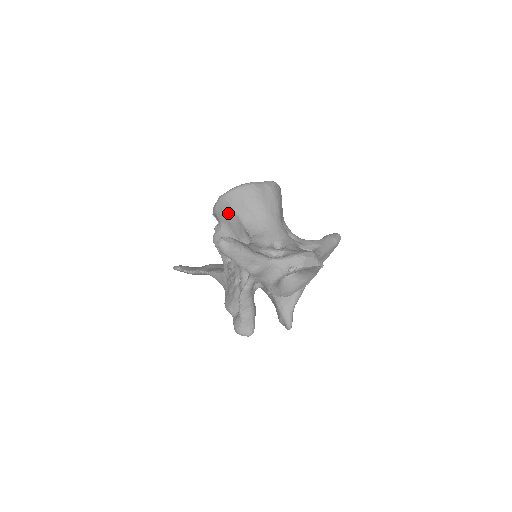
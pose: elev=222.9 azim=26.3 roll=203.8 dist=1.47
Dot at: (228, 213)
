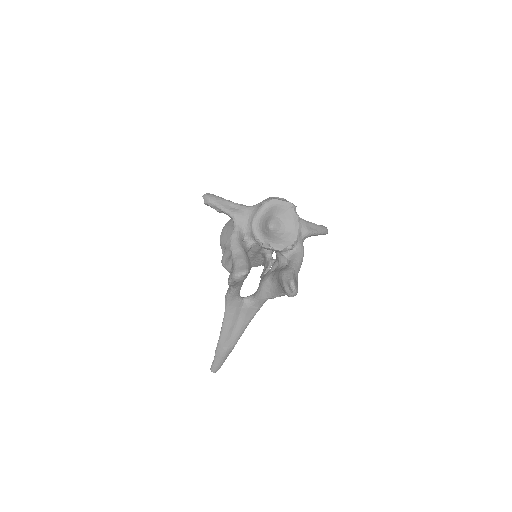
Dot at: (228, 233)
